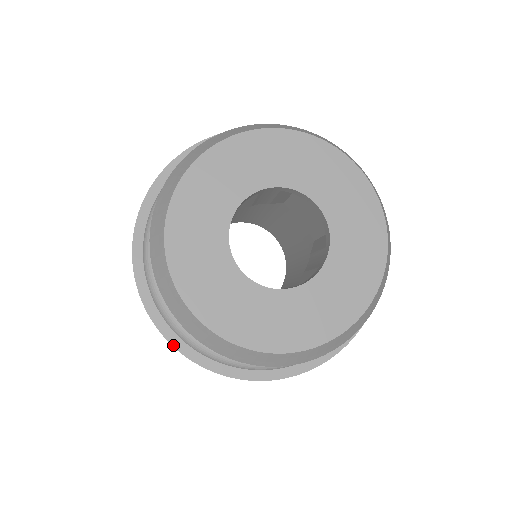
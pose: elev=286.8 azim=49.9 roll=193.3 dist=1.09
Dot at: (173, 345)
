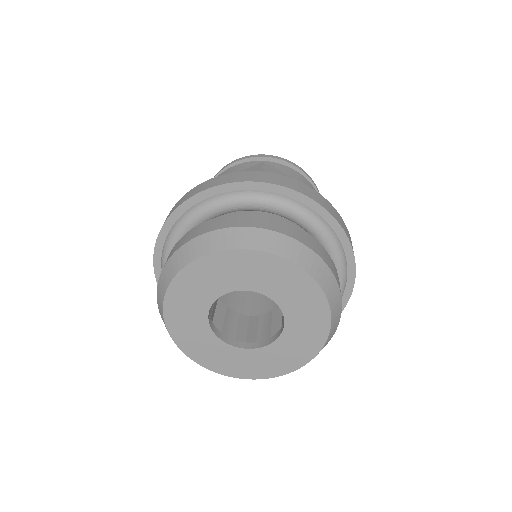
Dot at: occluded
